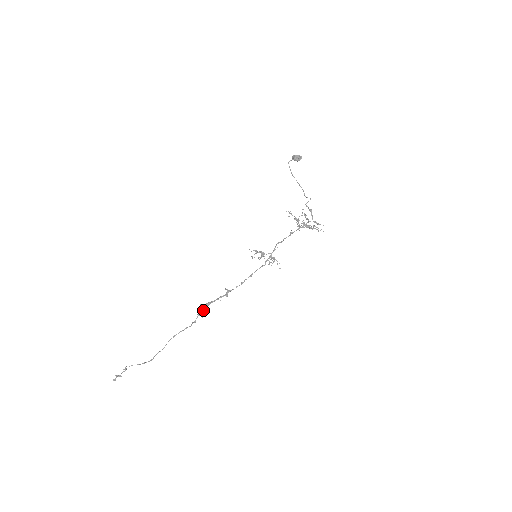
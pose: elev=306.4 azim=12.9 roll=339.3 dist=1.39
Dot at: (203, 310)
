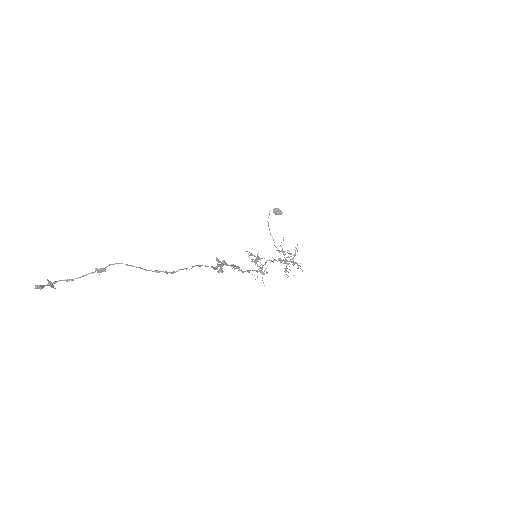
Dot at: (221, 264)
